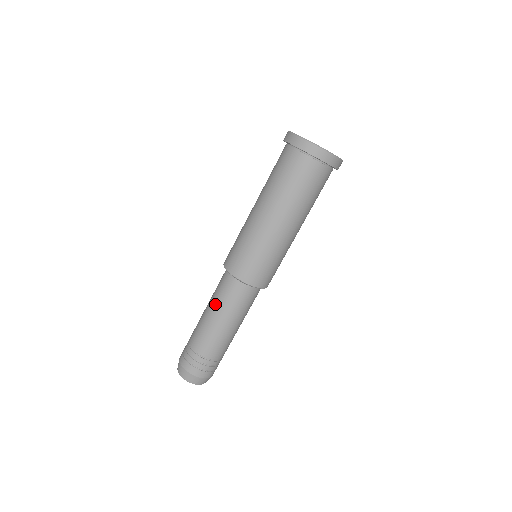
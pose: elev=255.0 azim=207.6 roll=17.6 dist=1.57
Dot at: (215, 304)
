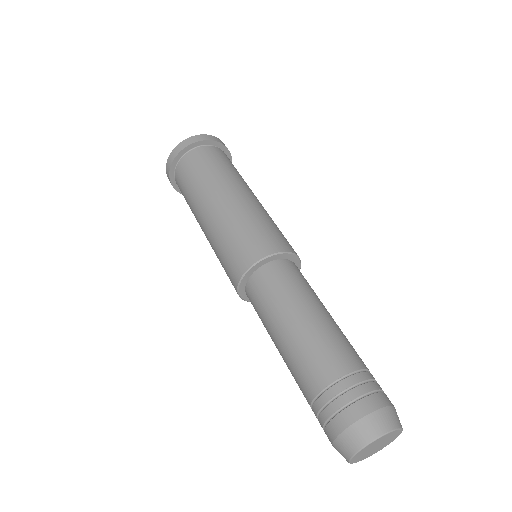
Dot at: (267, 330)
